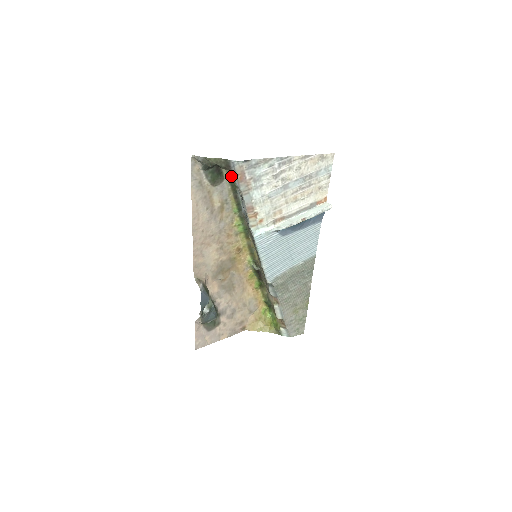
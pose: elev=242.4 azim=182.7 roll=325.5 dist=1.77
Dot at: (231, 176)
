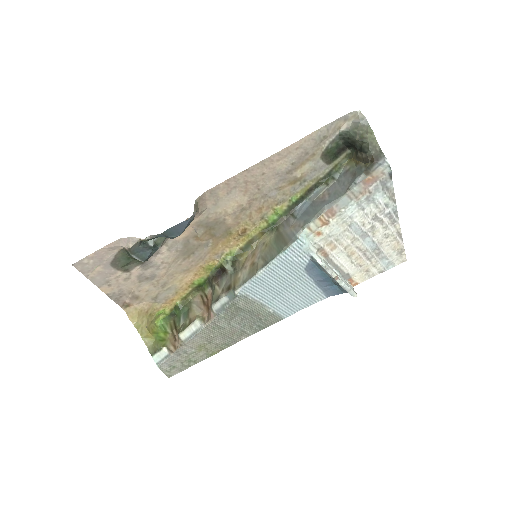
Dot at: (335, 170)
